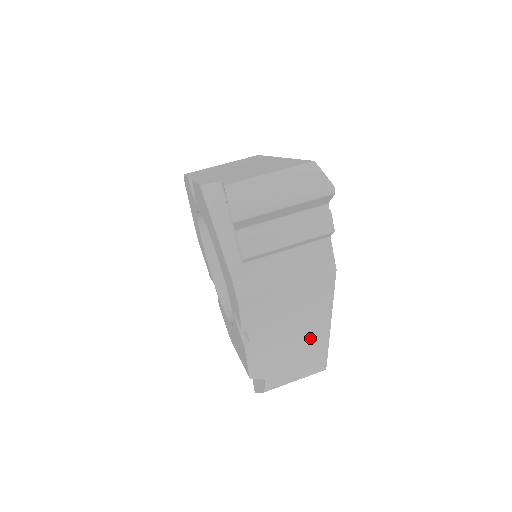
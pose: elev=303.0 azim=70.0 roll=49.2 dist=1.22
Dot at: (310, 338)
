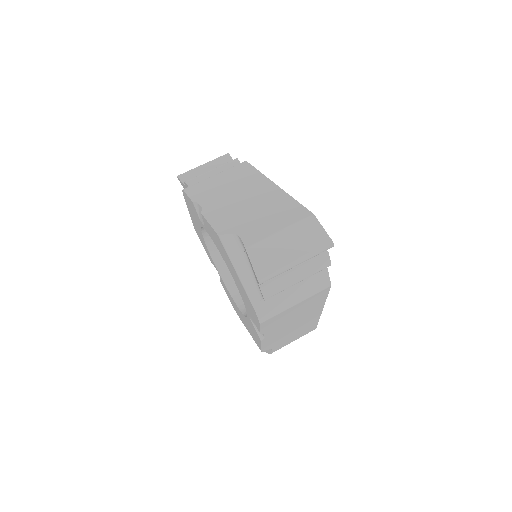
Dot at: (307, 320)
